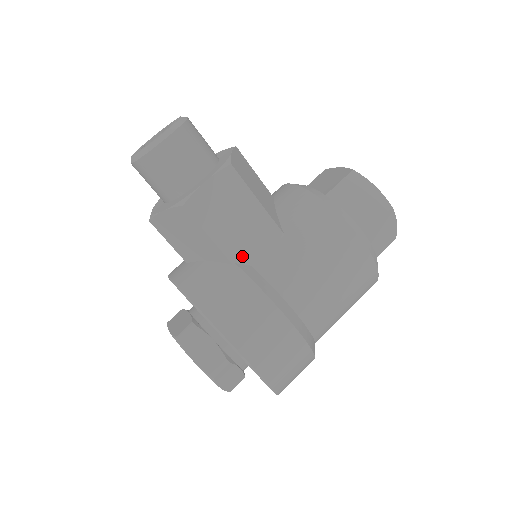
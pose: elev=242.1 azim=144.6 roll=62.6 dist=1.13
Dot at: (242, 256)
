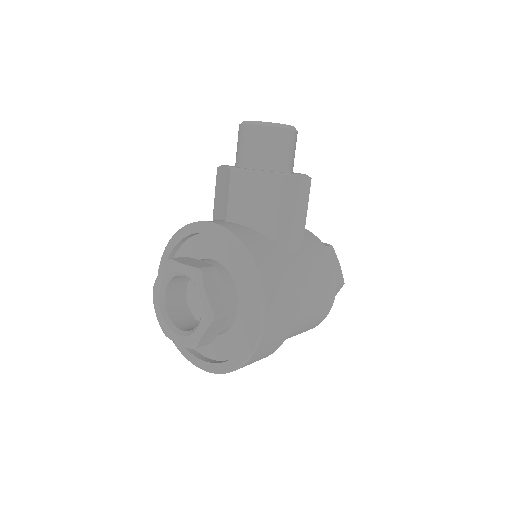
Dot at: (281, 241)
